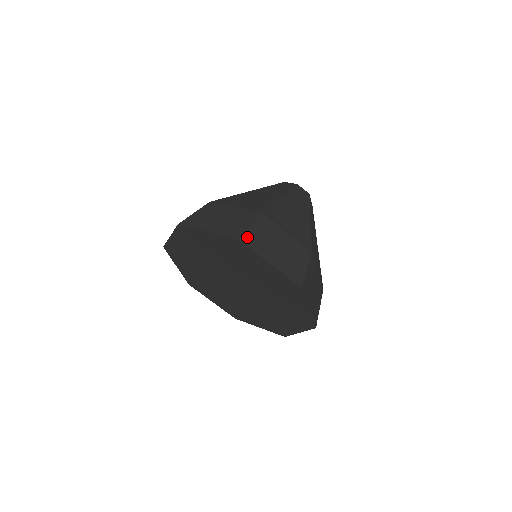
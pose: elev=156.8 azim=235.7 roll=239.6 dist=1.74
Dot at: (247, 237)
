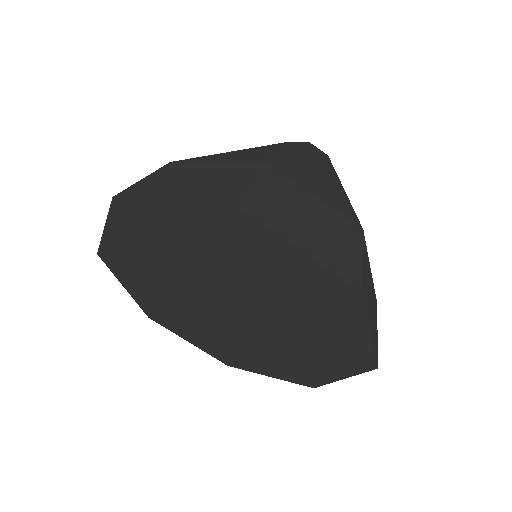
Dot at: (131, 190)
